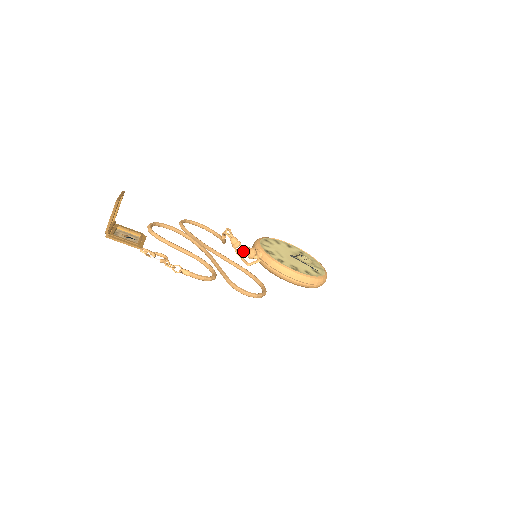
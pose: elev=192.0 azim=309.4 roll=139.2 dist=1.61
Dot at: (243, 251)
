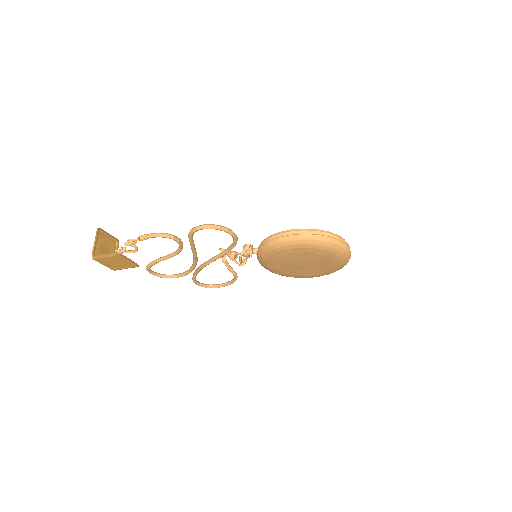
Dot at: (243, 259)
